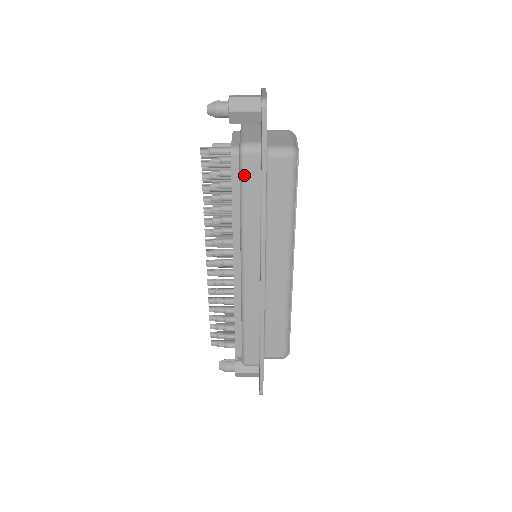
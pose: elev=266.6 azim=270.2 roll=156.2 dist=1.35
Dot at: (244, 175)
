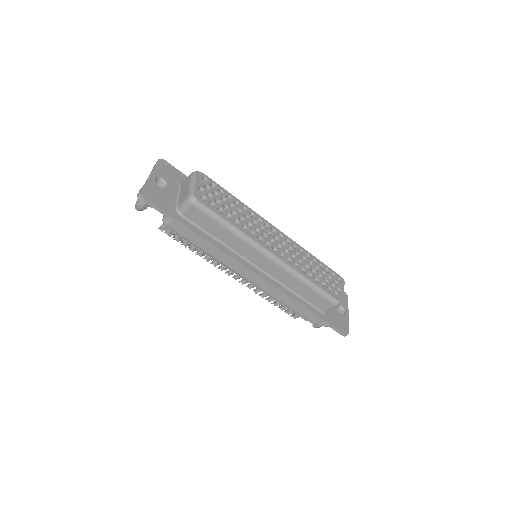
Dot at: (181, 236)
